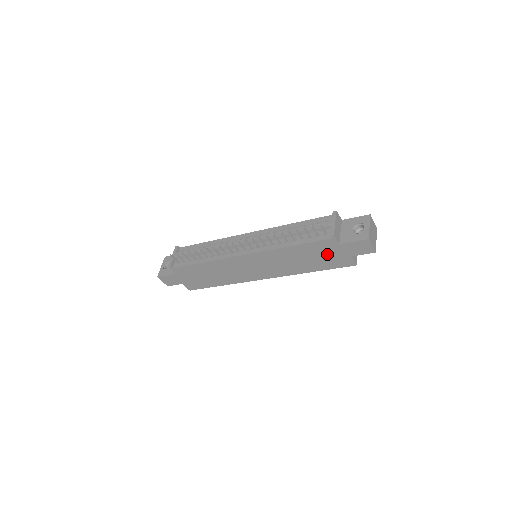
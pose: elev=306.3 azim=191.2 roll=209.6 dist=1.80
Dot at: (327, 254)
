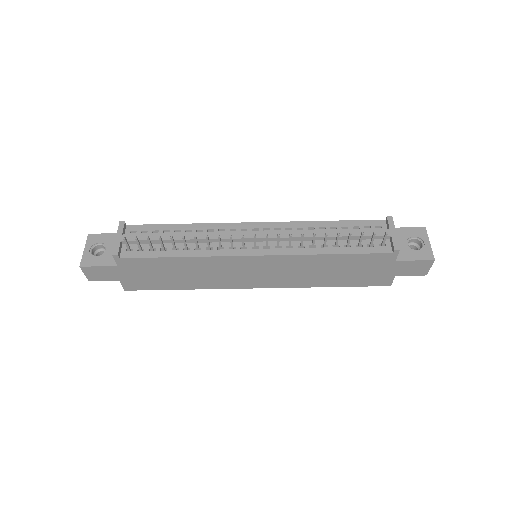
Dot at: (369, 269)
